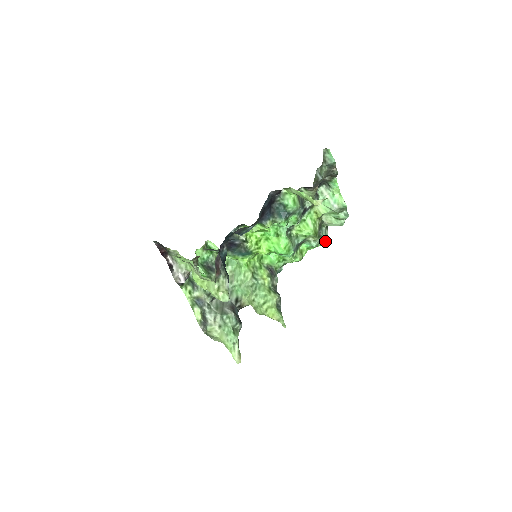
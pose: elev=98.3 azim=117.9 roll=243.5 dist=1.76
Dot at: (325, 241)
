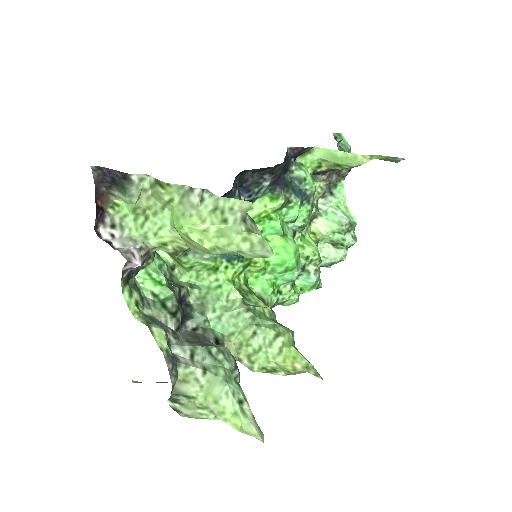
Dot at: (321, 283)
